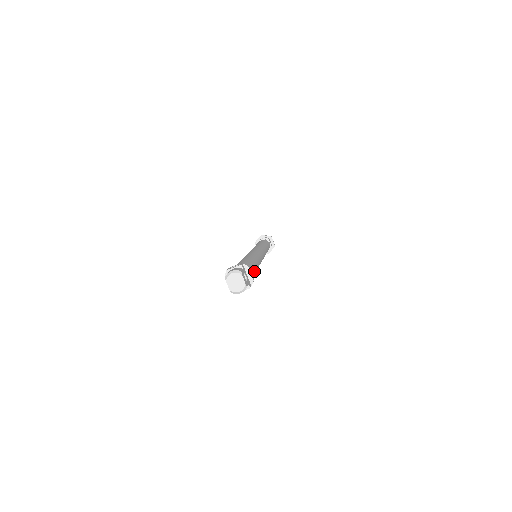
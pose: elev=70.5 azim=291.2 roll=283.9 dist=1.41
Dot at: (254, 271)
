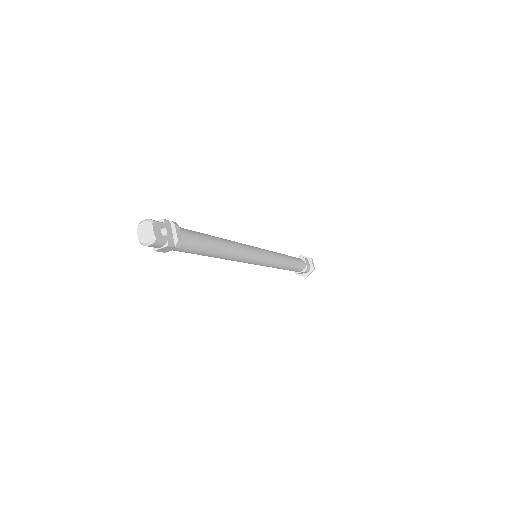
Dot at: (203, 243)
